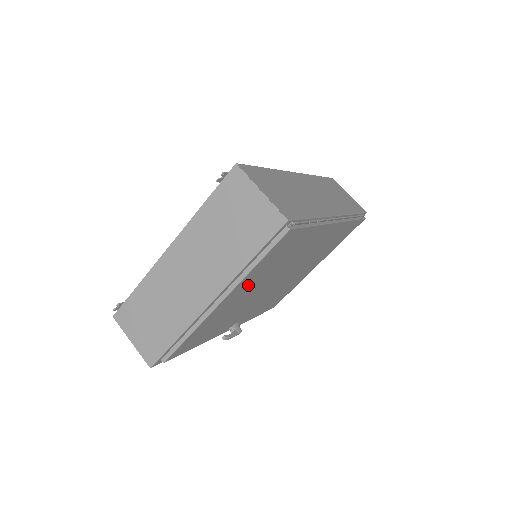
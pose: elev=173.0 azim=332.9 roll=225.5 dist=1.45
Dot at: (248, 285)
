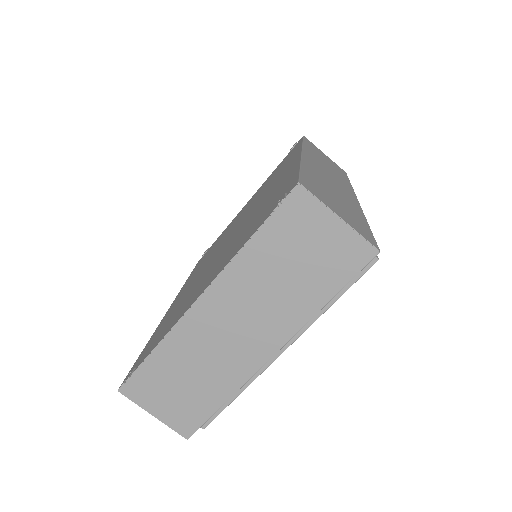
Dot at: occluded
